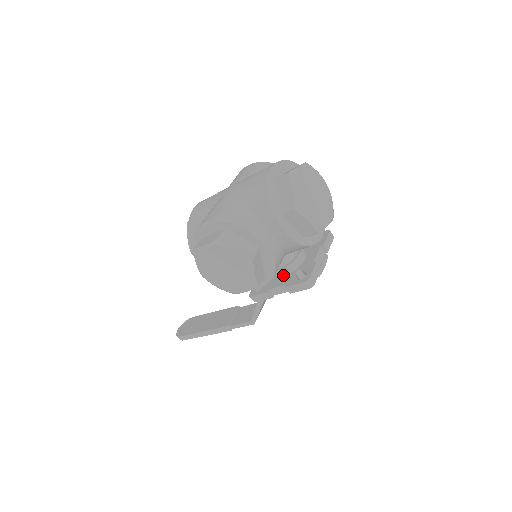
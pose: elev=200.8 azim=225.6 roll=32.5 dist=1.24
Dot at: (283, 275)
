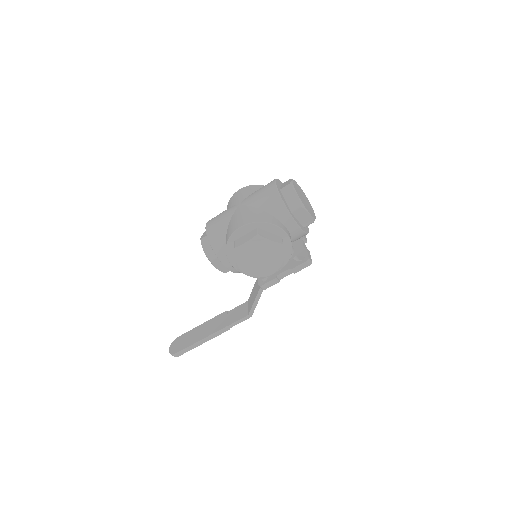
Dot at: occluded
